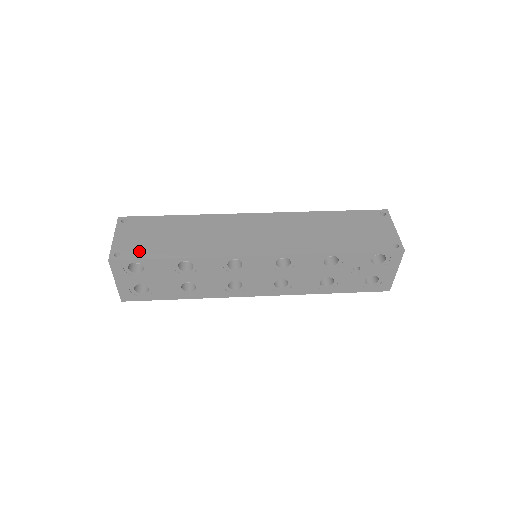
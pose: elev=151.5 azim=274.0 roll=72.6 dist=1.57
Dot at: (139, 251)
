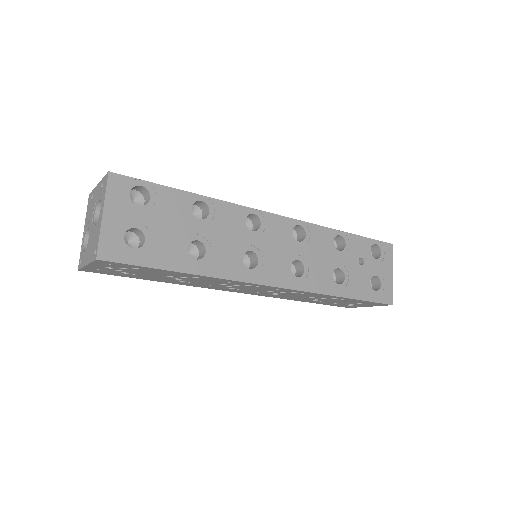
Dot at: occluded
